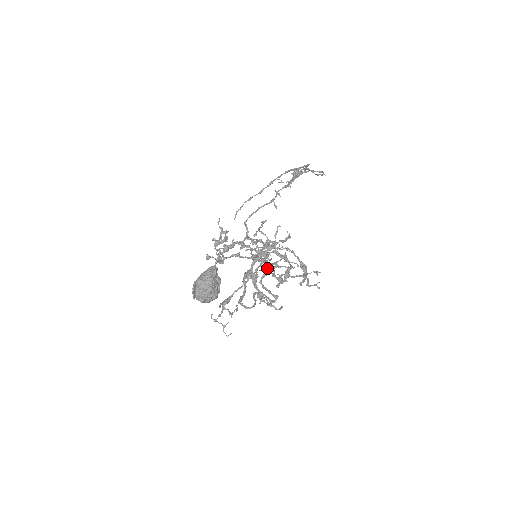
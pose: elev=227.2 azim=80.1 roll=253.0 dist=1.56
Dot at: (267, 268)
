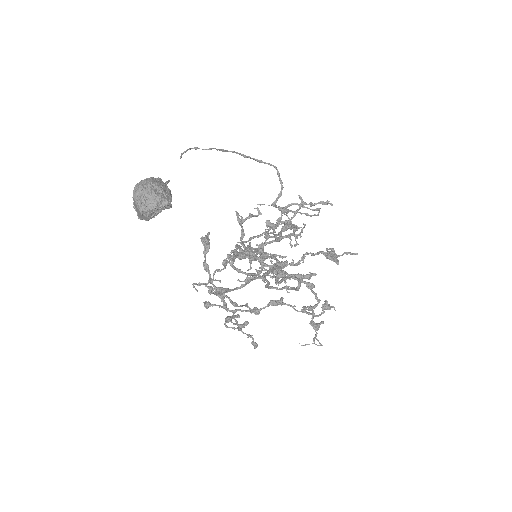
Dot at: (314, 337)
